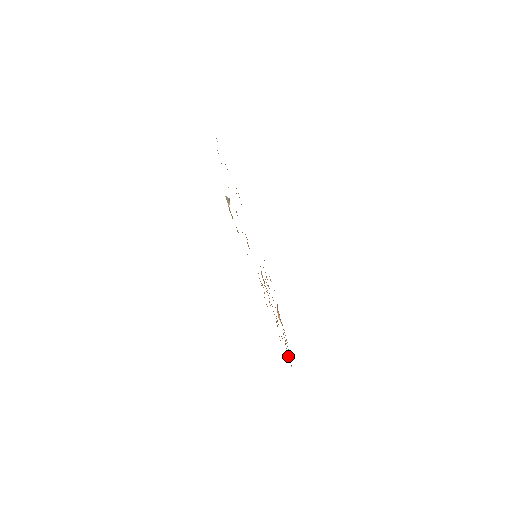
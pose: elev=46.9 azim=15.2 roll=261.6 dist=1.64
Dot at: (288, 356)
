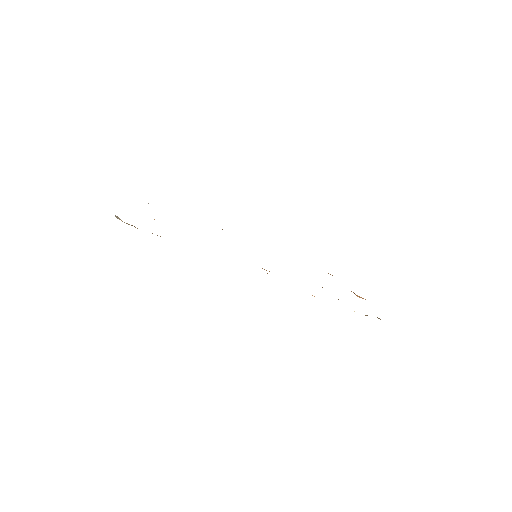
Dot at: occluded
